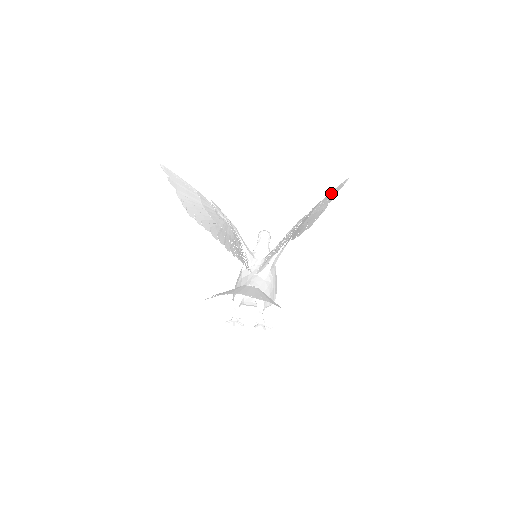
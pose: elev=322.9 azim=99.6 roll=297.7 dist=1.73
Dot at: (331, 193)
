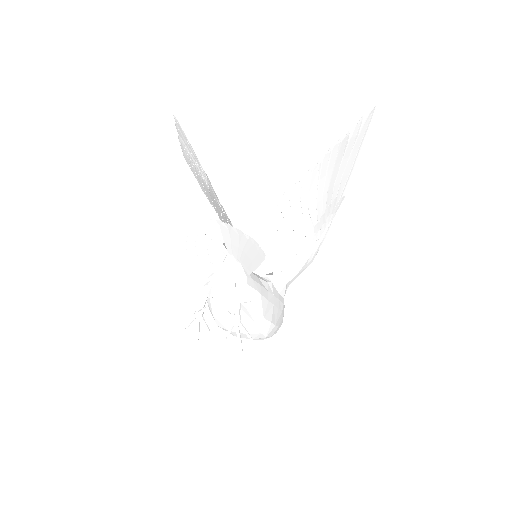
Dot at: (358, 150)
